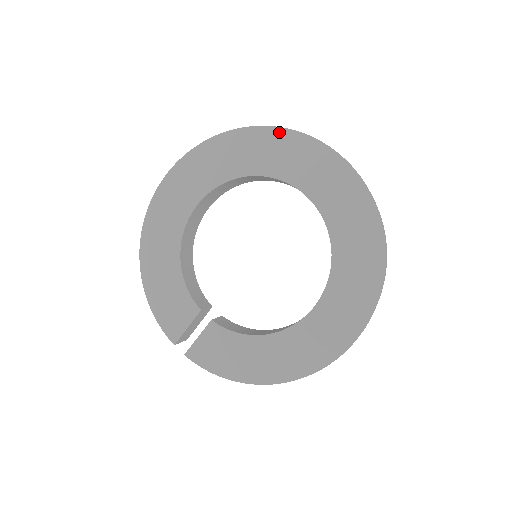
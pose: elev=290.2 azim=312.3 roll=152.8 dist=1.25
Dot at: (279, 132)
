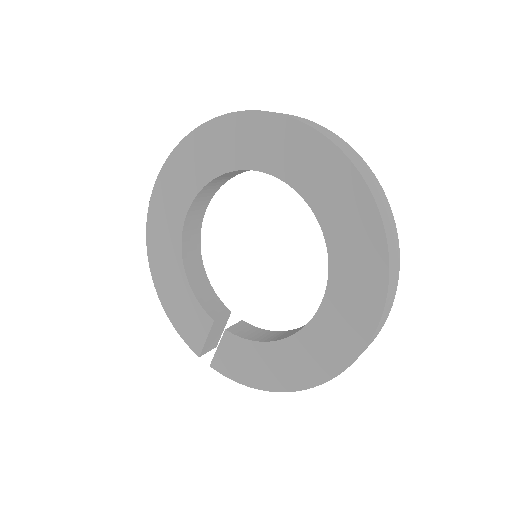
Dot at: (245, 117)
